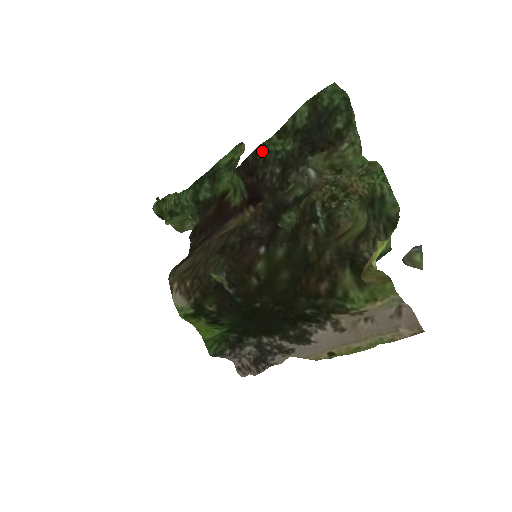
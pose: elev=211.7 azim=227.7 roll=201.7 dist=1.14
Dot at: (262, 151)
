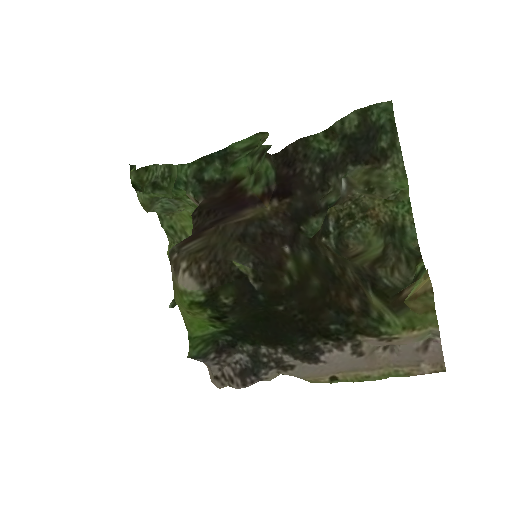
Dot at: (304, 145)
